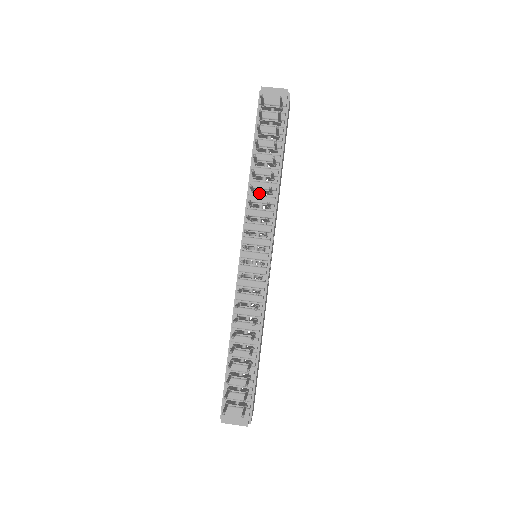
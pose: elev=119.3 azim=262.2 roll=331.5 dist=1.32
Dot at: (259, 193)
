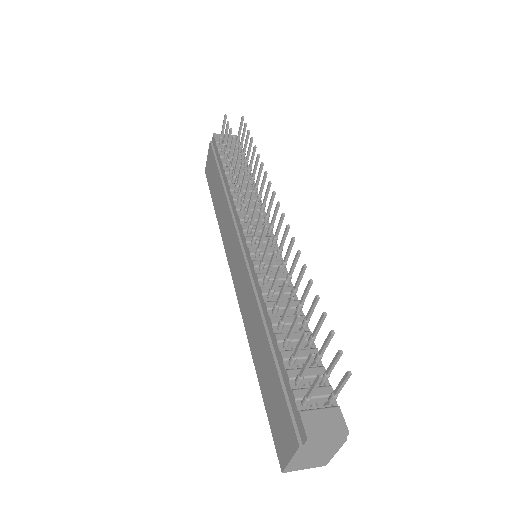
Dot at: occluded
